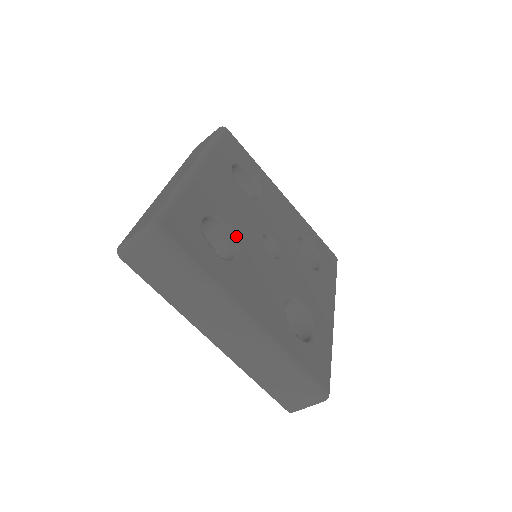
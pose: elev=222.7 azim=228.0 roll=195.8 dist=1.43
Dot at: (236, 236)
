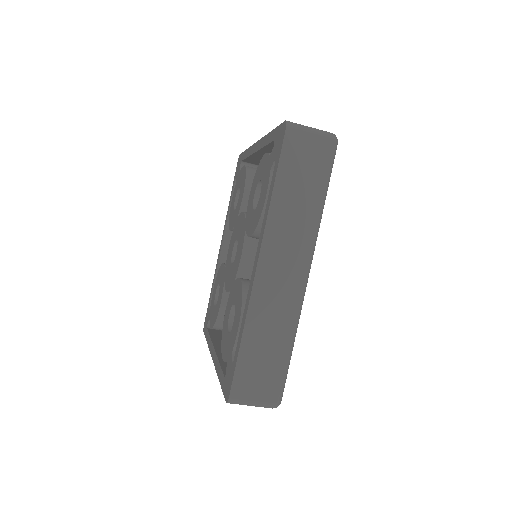
Dot at: occluded
